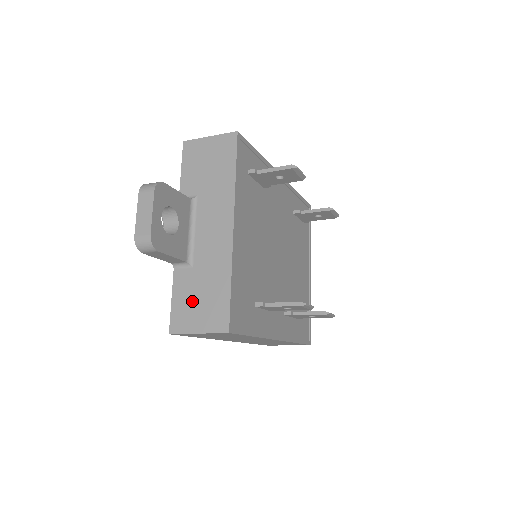
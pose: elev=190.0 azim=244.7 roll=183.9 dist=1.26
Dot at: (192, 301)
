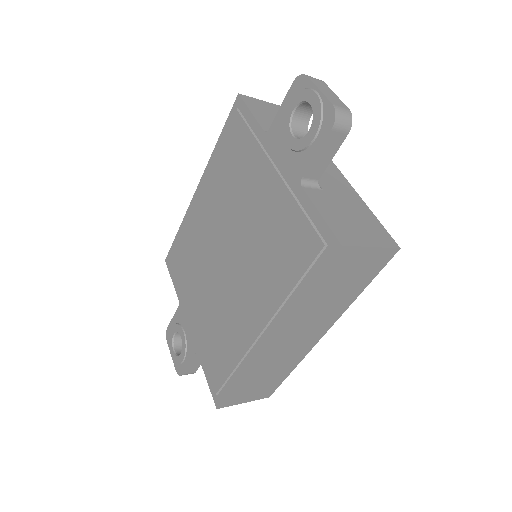
Dot at: (344, 217)
